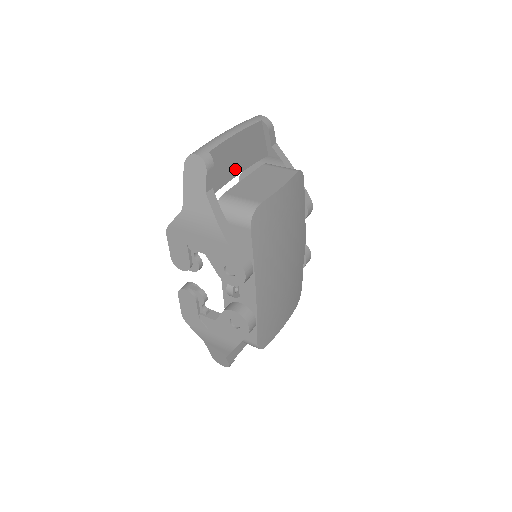
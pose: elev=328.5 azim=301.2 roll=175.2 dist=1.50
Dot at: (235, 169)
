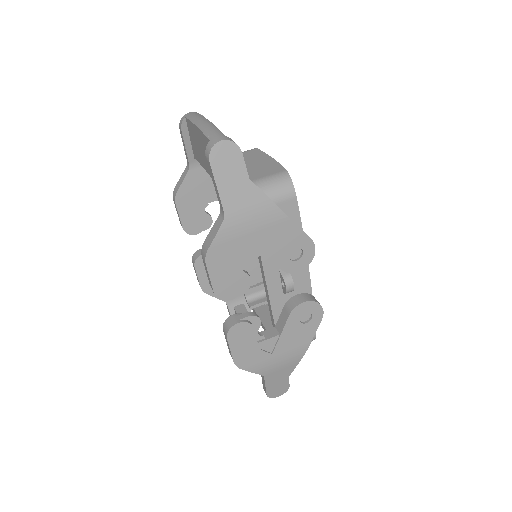
Dot at: occluded
